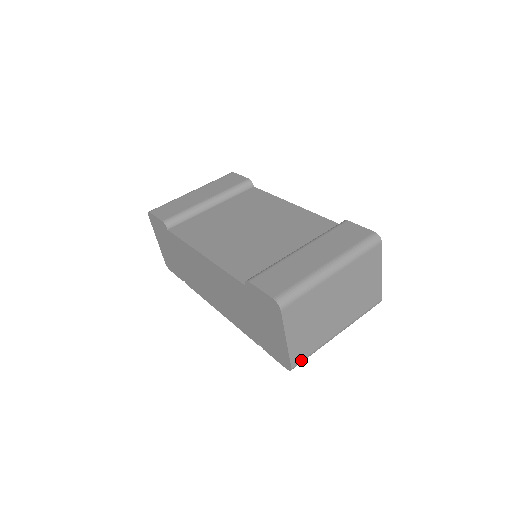
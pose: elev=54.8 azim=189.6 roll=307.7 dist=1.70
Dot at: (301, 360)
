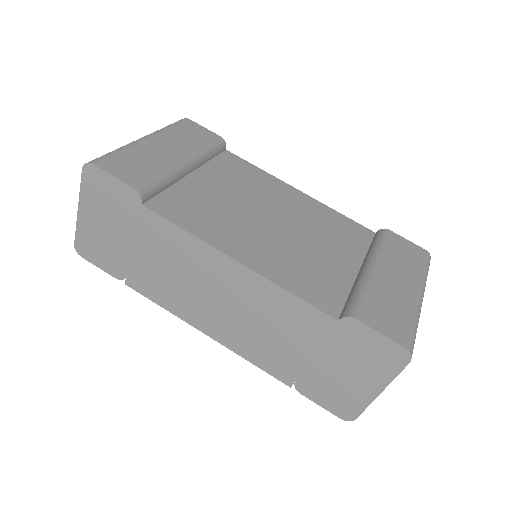
Dot at: occluded
